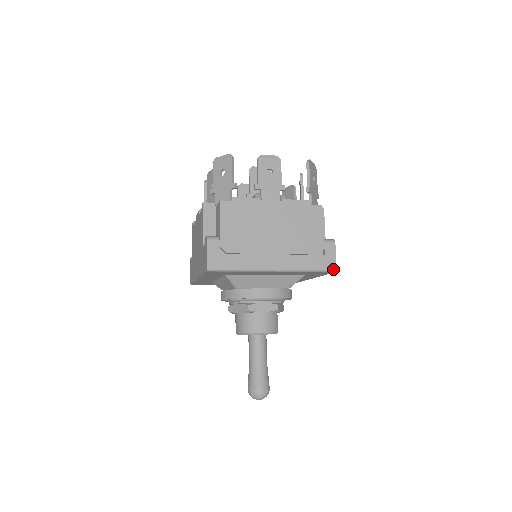
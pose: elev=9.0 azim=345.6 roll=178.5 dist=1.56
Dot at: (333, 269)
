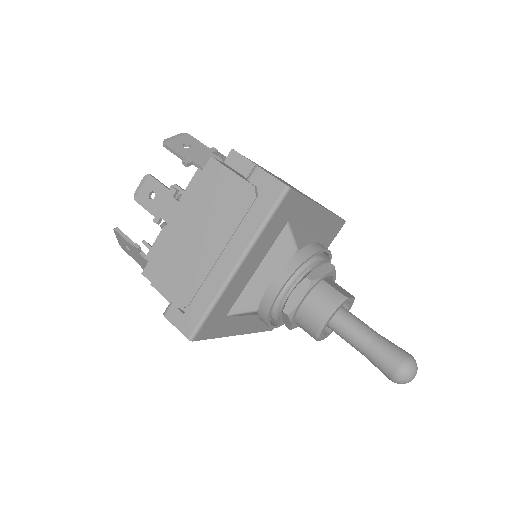
Dot at: (283, 190)
